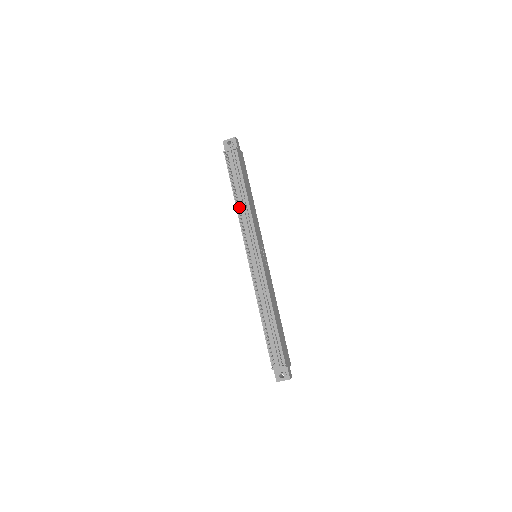
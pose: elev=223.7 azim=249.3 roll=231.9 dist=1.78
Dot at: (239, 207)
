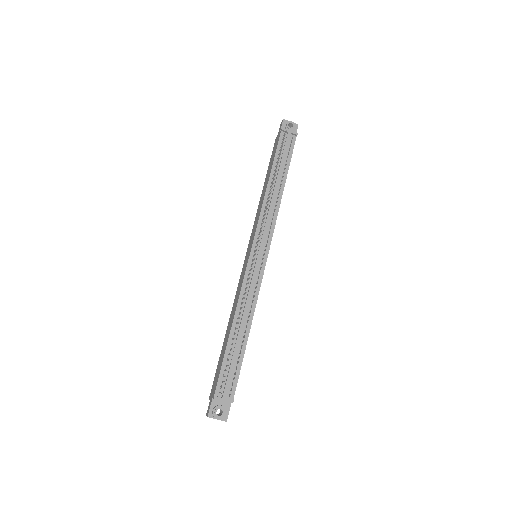
Dot at: (269, 193)
